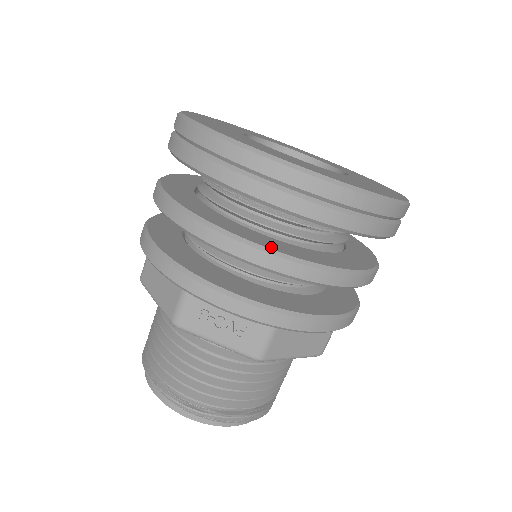
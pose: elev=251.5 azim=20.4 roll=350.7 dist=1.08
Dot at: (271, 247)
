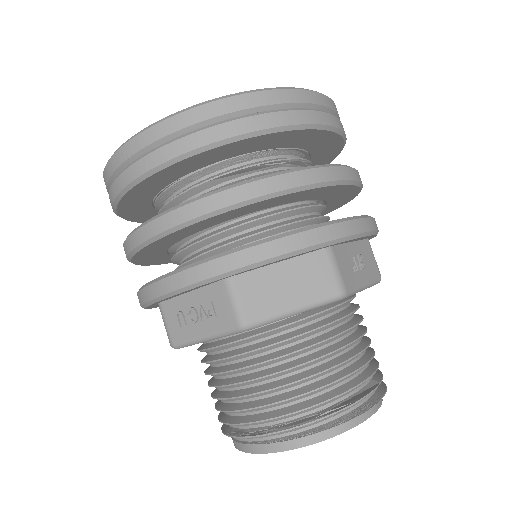
Dot at: occluded
